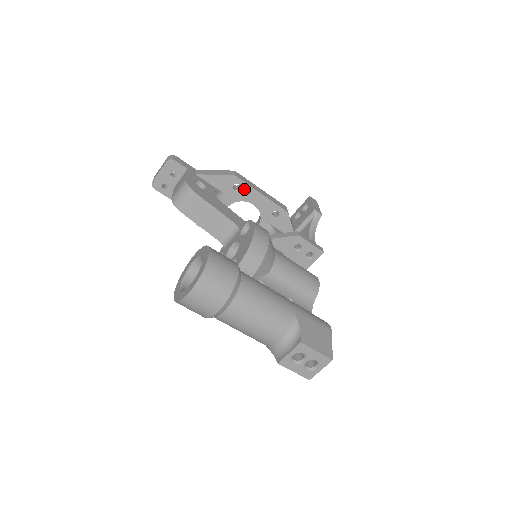
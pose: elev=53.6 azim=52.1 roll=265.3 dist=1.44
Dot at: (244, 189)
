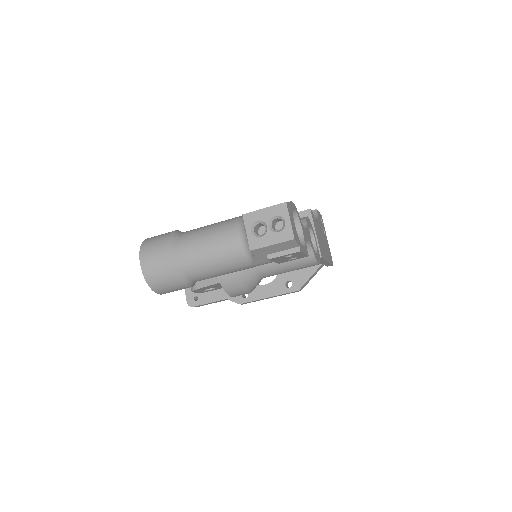
Dot at: occluded
